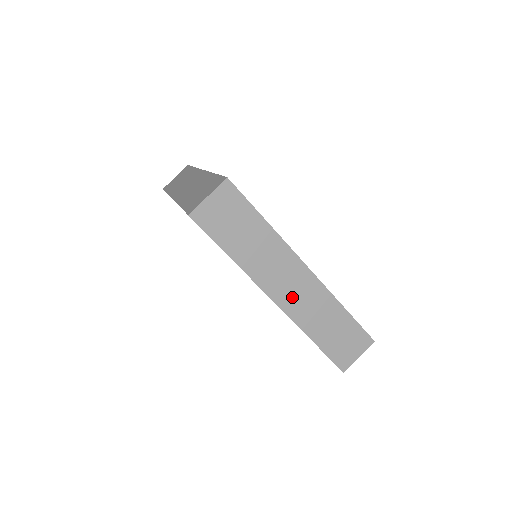
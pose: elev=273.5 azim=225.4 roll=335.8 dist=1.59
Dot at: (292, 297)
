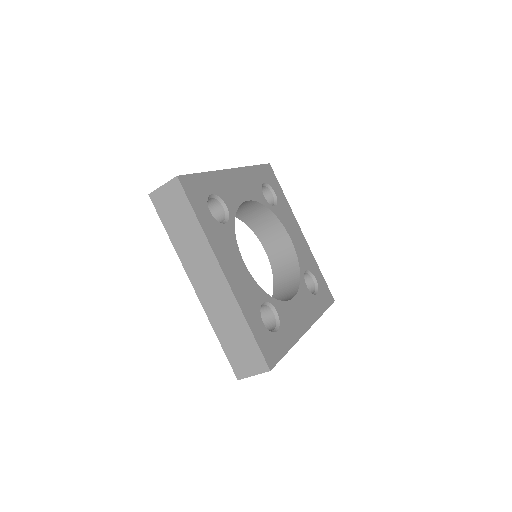
Dot at: occluded
